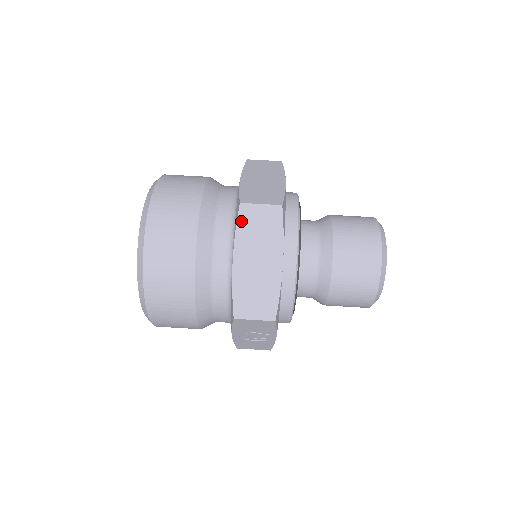
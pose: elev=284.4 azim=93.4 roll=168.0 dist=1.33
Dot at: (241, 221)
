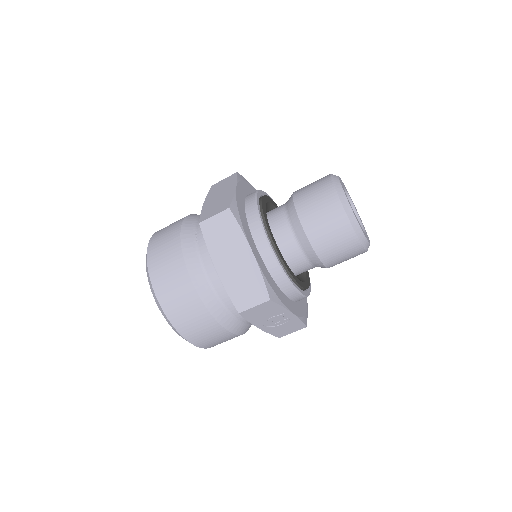
Dot at: (206, 236)
